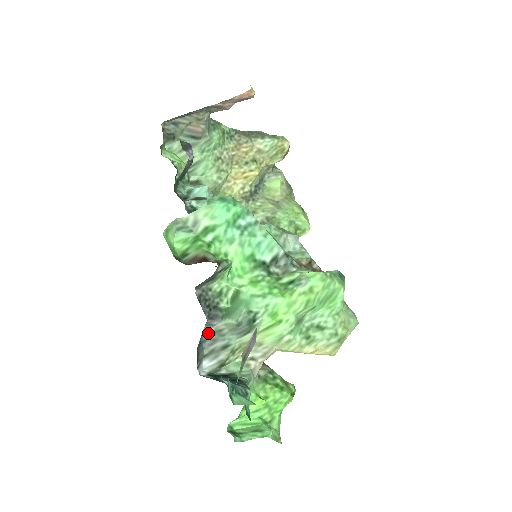
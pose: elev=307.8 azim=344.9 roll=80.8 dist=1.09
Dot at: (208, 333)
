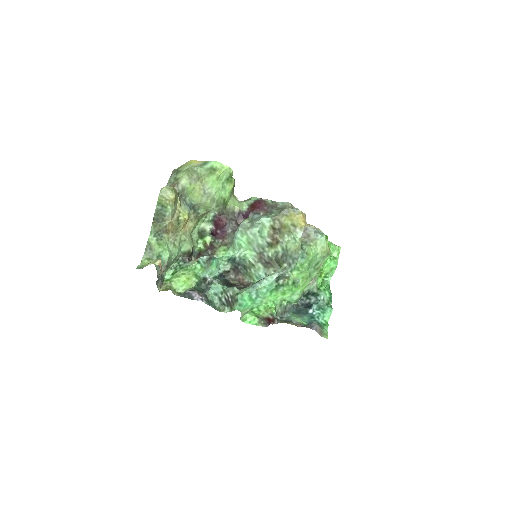
Dot at: occluded
